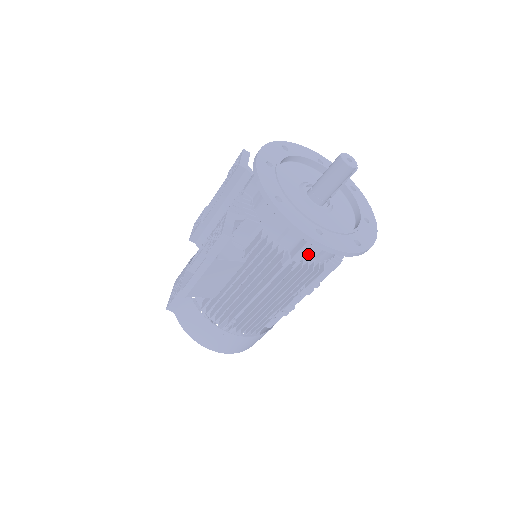
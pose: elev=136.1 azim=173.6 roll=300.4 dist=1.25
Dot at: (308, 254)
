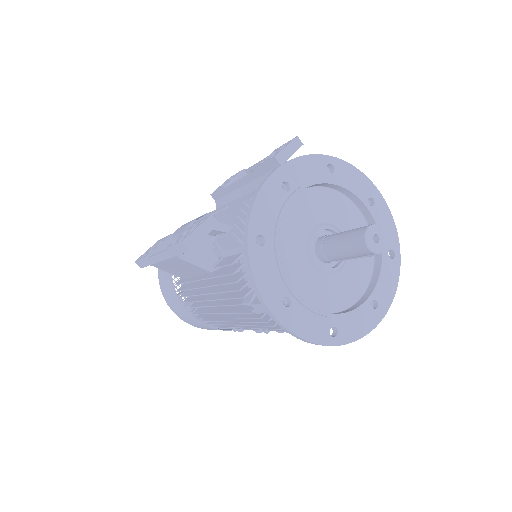
Dot at: occluded
